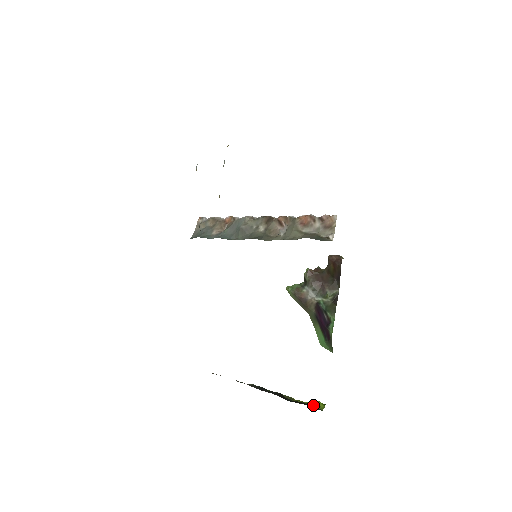
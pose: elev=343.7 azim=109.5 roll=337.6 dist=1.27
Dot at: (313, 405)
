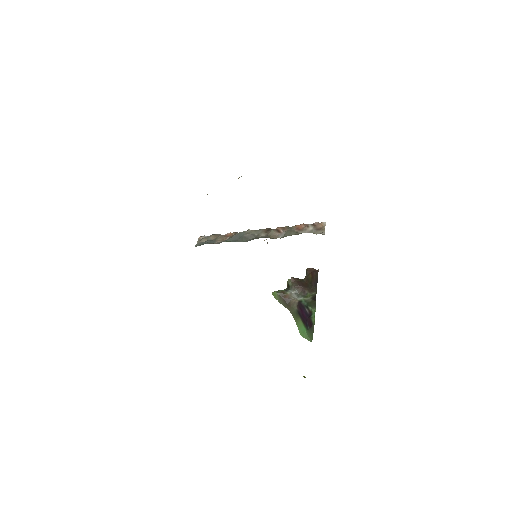
Dot at: occluded
